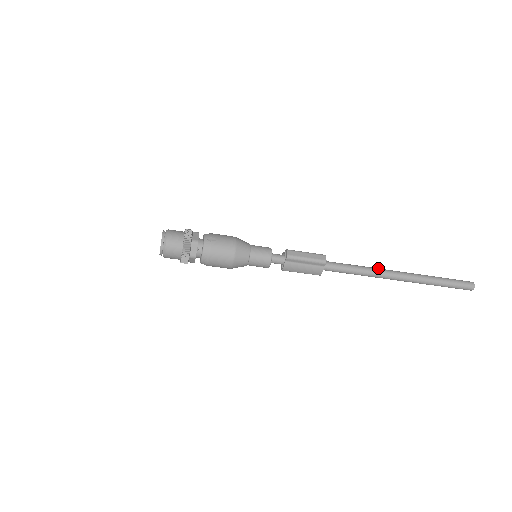
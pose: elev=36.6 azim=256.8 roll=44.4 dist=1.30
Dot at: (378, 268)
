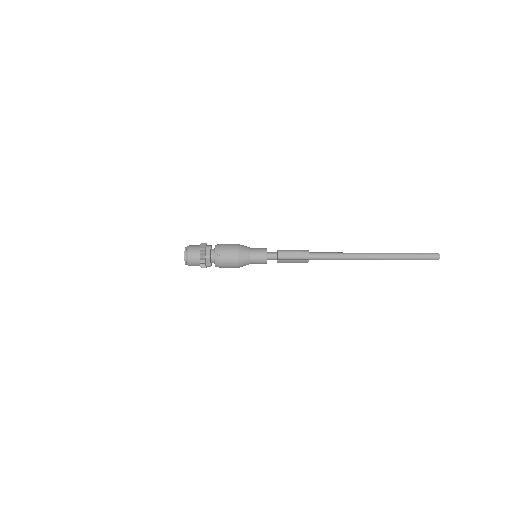
Dot at: (355, 253)
